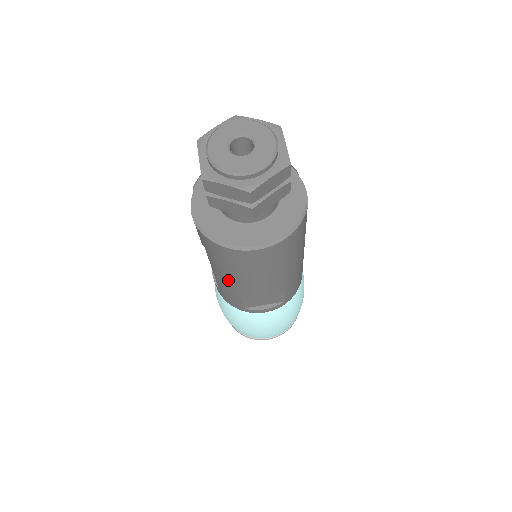
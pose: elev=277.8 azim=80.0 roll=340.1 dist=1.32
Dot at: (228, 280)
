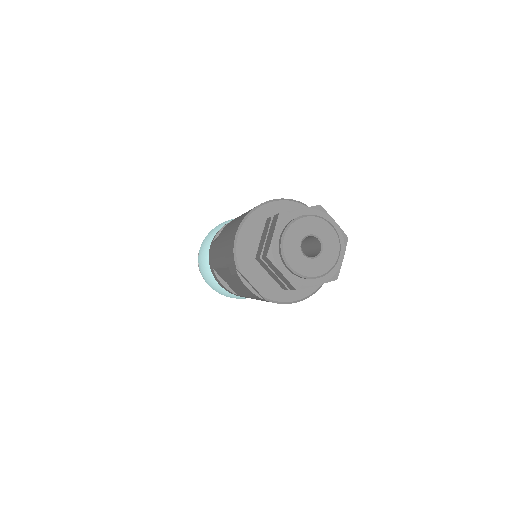
Dot at: occluded
